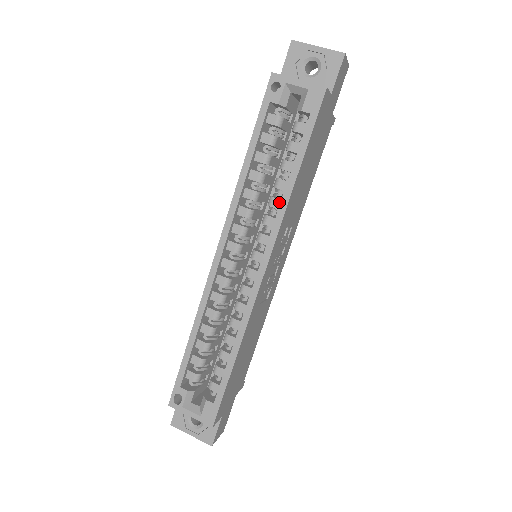
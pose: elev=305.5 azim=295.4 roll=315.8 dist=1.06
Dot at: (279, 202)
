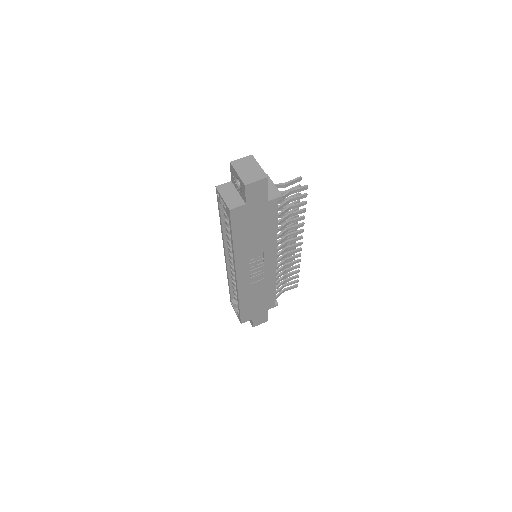
Dot at: occluded
